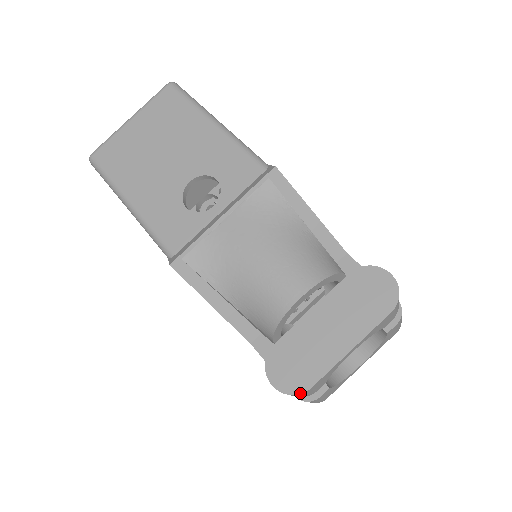
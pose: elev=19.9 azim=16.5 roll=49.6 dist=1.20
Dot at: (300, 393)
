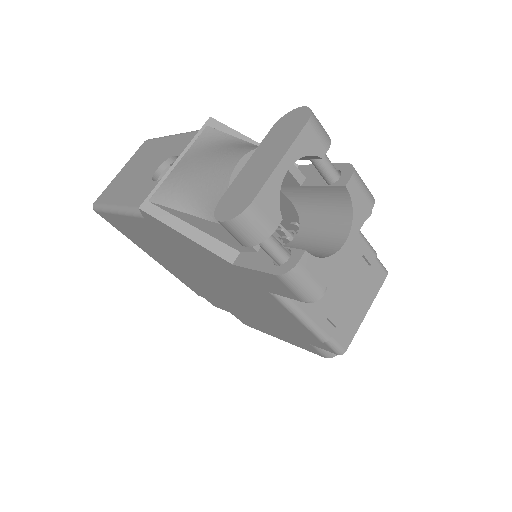
Dot at: (244, 210)
